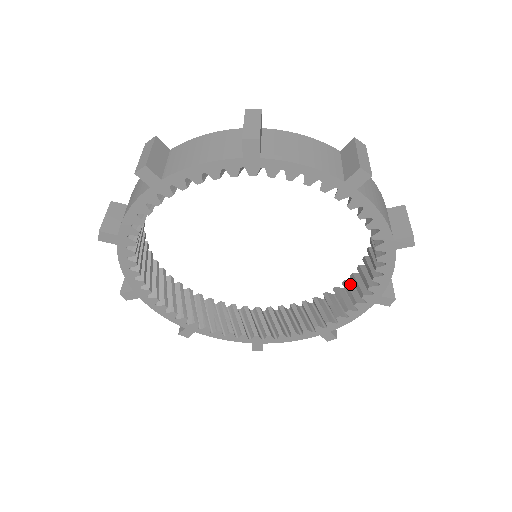
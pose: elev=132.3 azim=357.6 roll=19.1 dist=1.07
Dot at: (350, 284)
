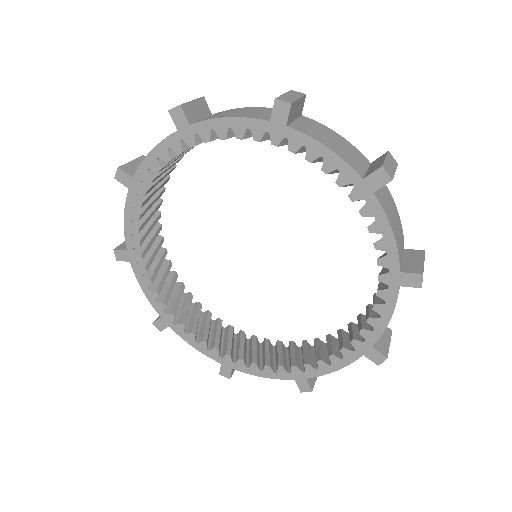
Dot at: (284, 348)
